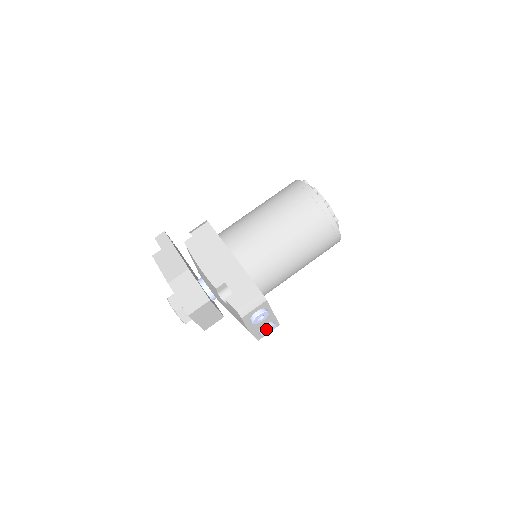
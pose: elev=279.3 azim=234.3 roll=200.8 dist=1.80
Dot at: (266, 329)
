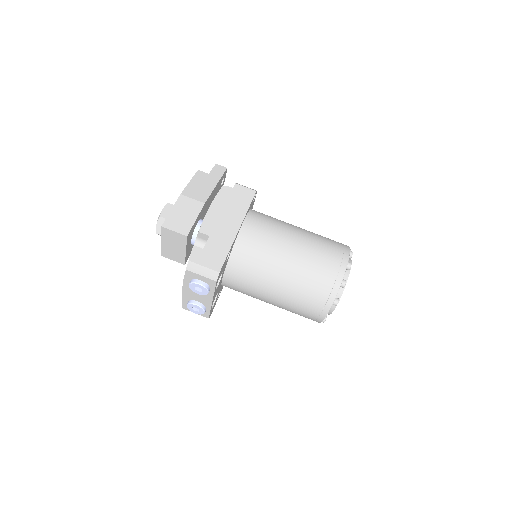
Dot at: (195, 305)
